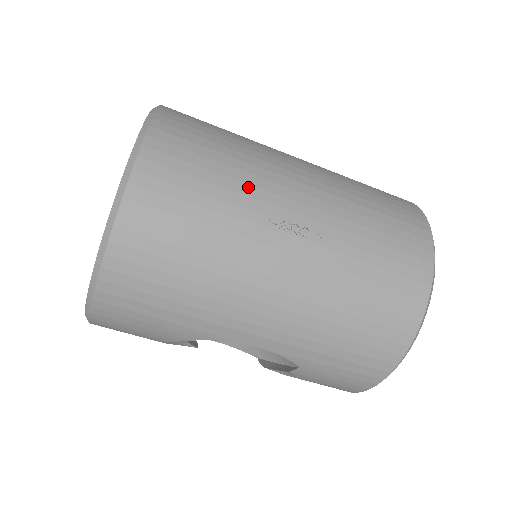
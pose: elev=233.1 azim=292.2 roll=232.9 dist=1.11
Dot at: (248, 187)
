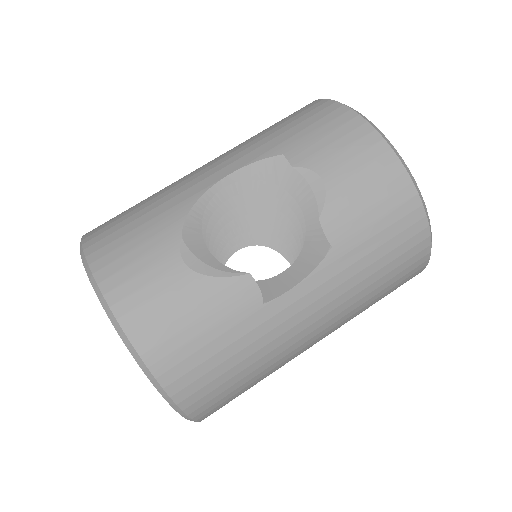
Dot at: occluded
